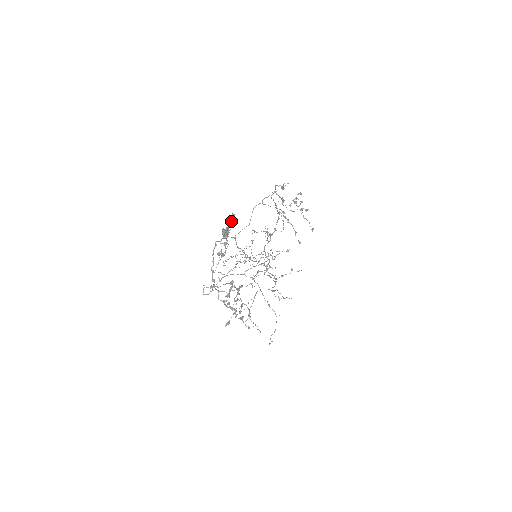
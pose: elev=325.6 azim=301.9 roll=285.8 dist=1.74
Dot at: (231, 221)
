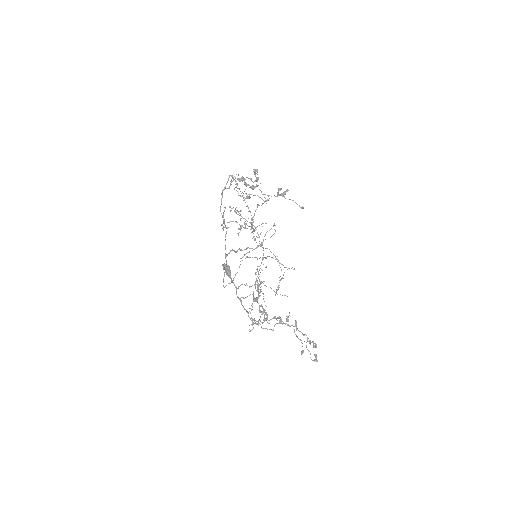
Dot at: (257, 289)
